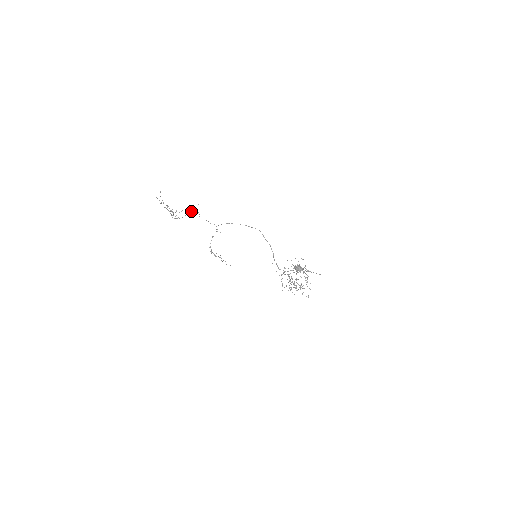
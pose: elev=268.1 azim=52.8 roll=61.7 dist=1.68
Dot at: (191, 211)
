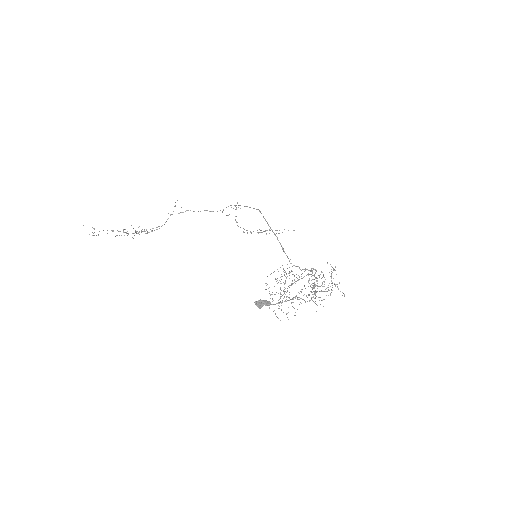
Dot at: occluded
